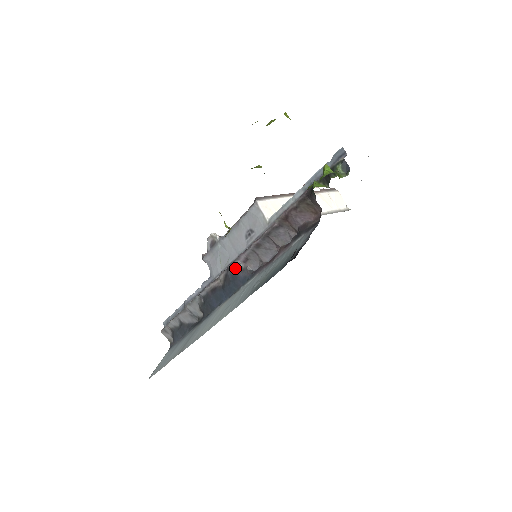
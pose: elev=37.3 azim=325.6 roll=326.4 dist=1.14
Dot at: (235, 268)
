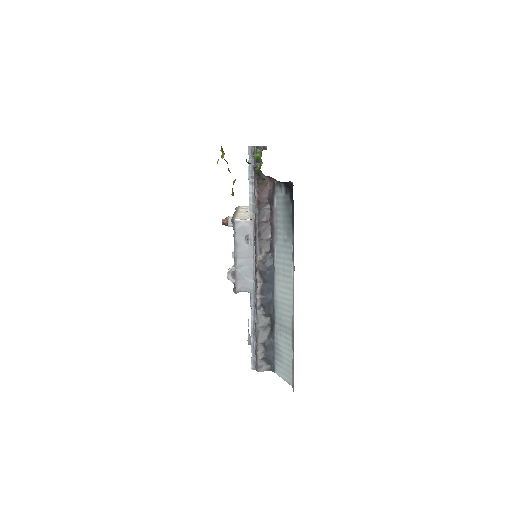
Dot at: (261, 262)
